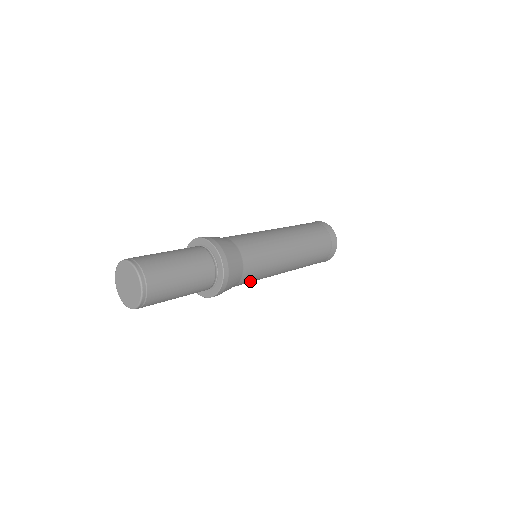
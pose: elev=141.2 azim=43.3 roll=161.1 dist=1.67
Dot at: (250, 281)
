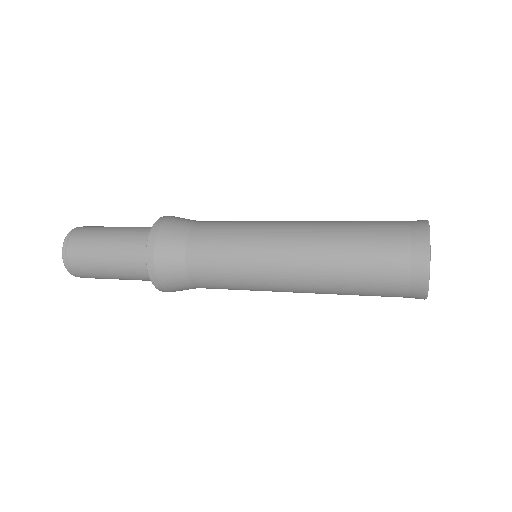
Dot at: (214, 267)
